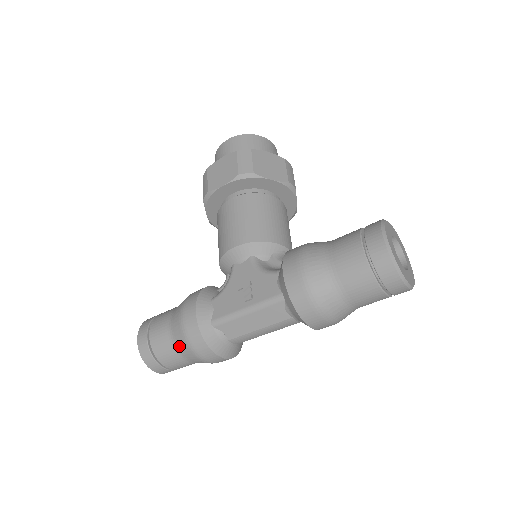
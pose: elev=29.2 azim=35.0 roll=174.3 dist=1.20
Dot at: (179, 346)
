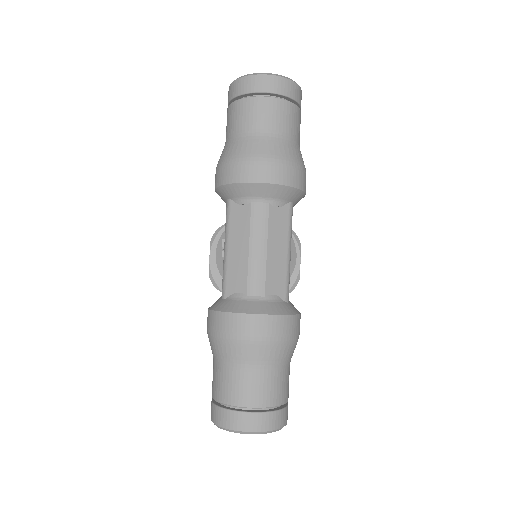
Dot at: (221, 356)
